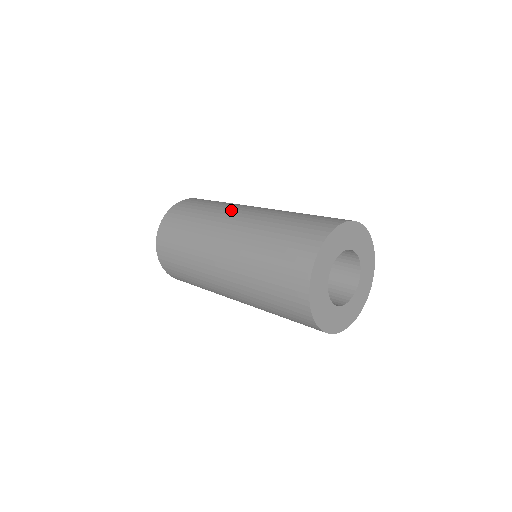
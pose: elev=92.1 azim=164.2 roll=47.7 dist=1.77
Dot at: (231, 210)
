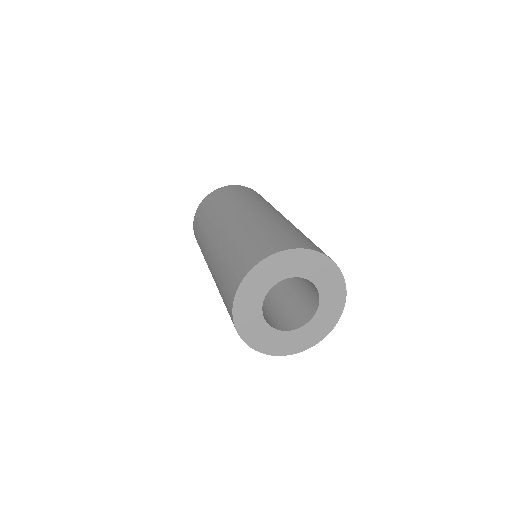
Dot at: (223, 216)
